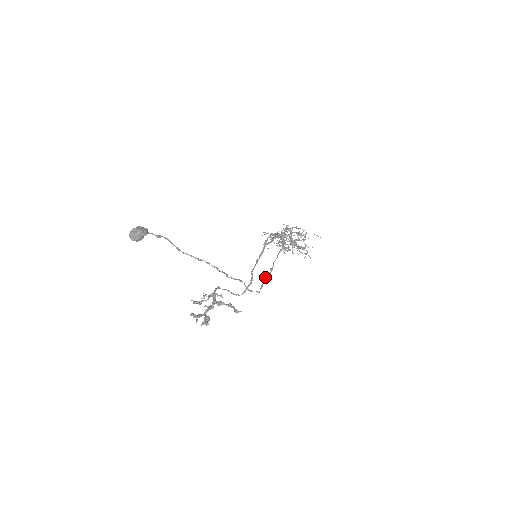
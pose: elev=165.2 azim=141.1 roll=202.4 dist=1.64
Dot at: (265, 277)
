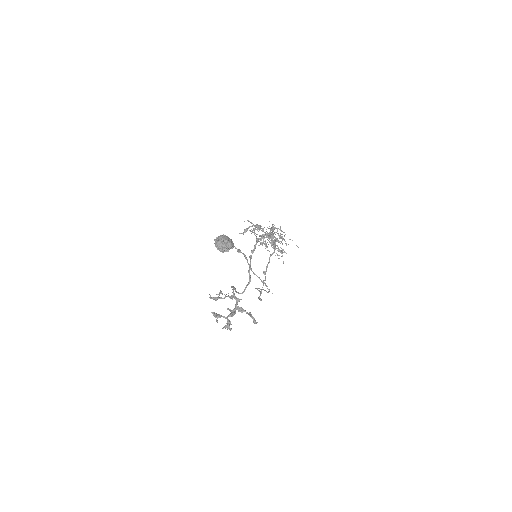
Dot at: occluded
